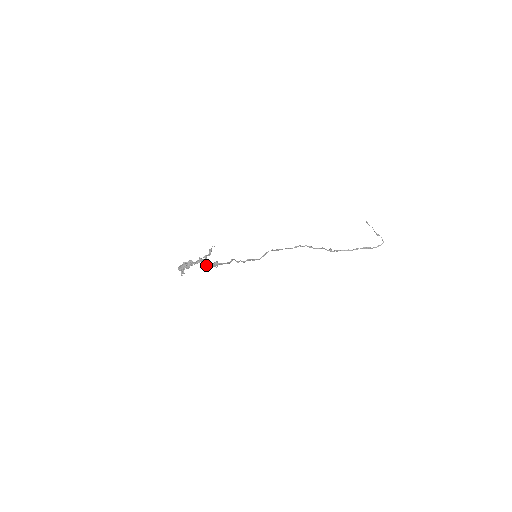
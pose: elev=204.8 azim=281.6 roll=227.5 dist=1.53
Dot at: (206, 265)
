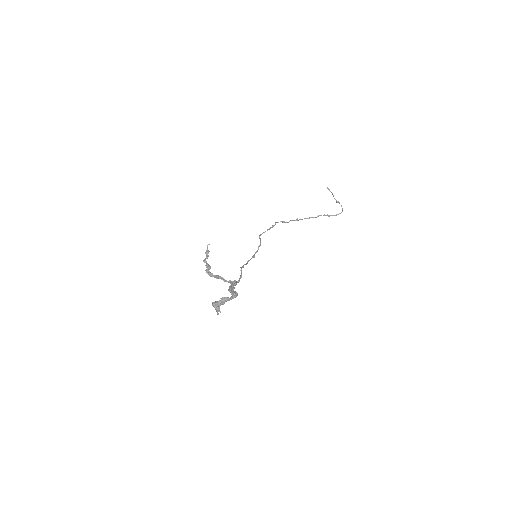
Dot at: occluded
